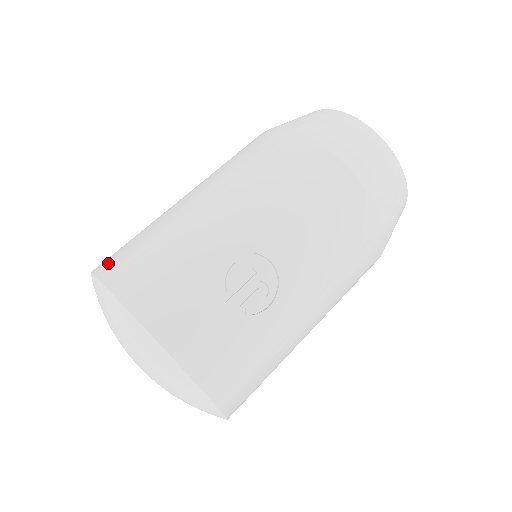
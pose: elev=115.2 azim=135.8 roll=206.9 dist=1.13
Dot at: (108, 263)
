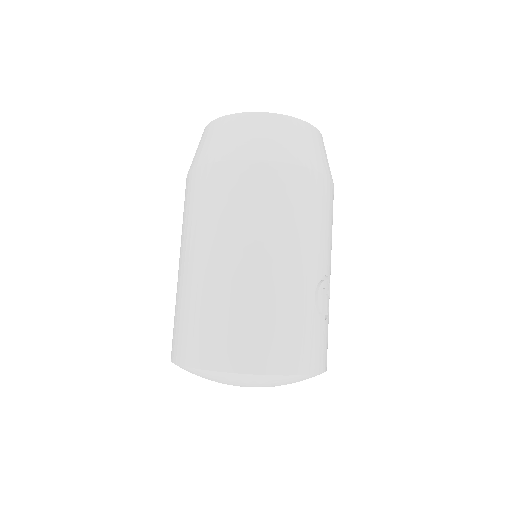
Dot at: (236, 357)
